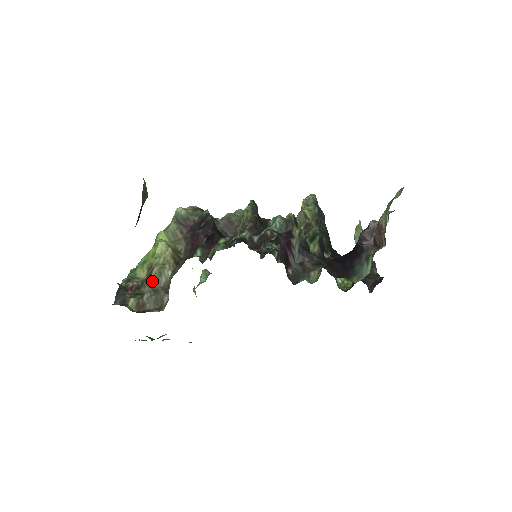
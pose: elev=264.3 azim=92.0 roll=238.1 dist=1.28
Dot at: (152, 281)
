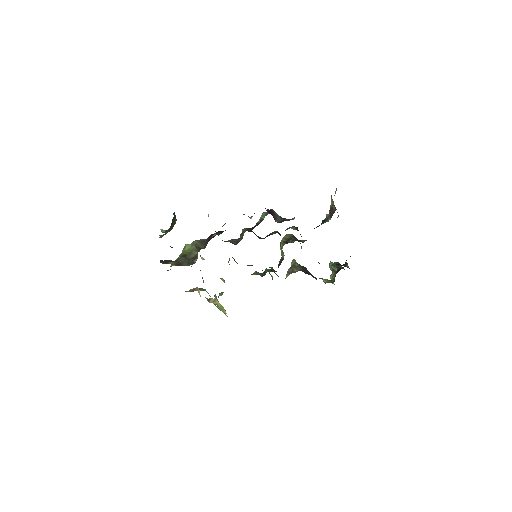
Dot at: (185, 256)
